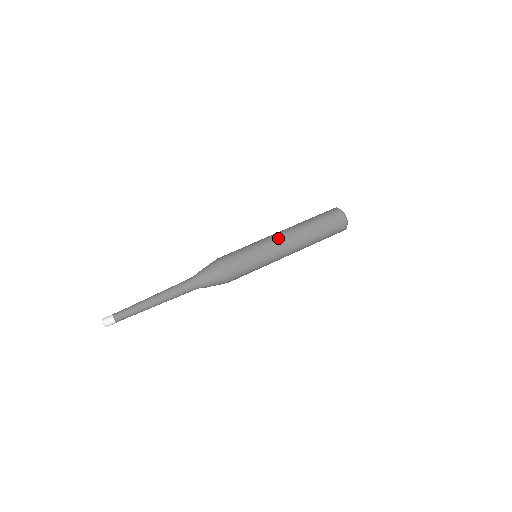
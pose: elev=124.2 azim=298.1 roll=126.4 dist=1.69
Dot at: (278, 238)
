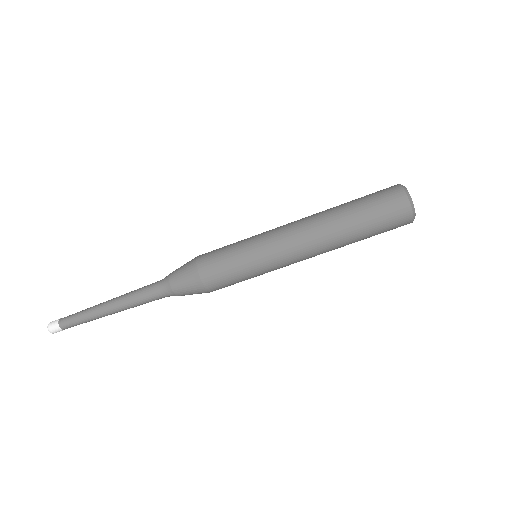
Dot at: (297, 260)
